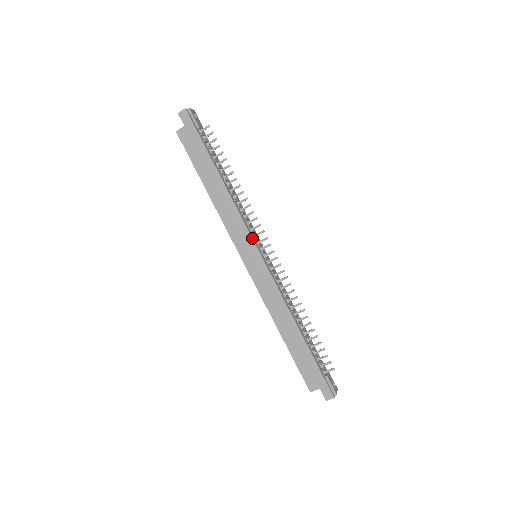
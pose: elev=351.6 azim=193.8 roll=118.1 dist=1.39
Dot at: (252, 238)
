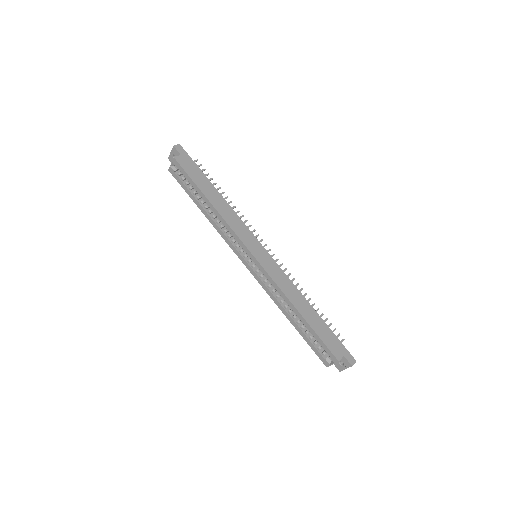
Dot at: occluded
